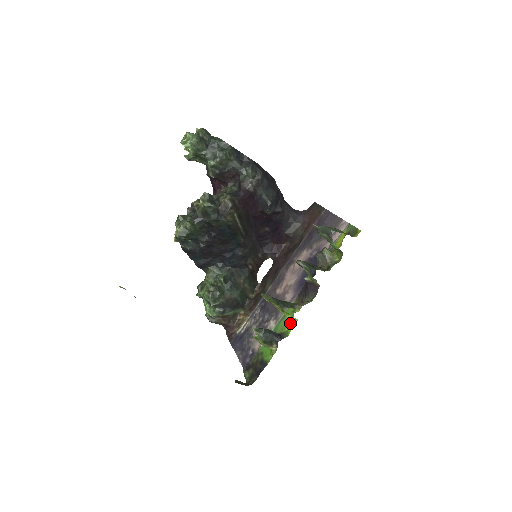
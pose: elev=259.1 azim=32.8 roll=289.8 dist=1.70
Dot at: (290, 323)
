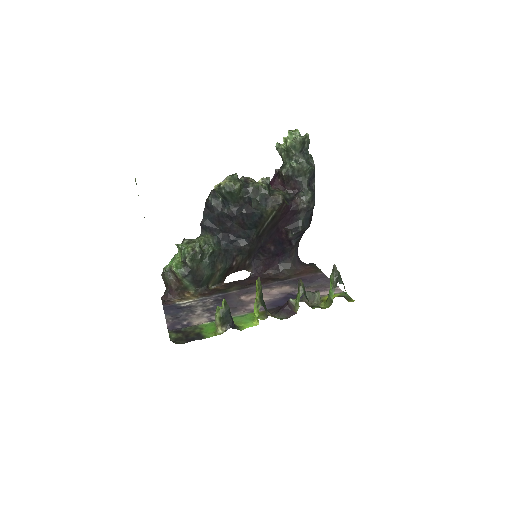
Dot at: (249, 323)
